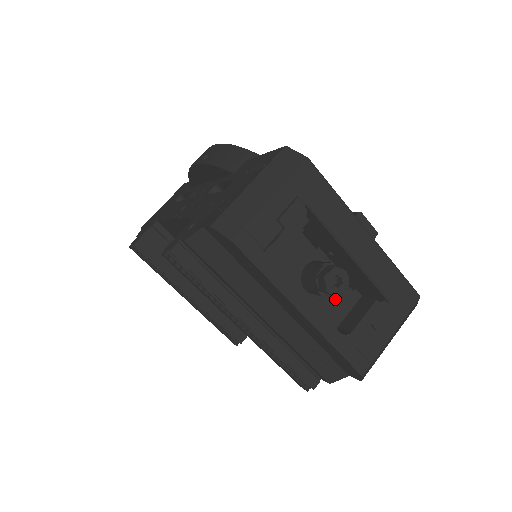
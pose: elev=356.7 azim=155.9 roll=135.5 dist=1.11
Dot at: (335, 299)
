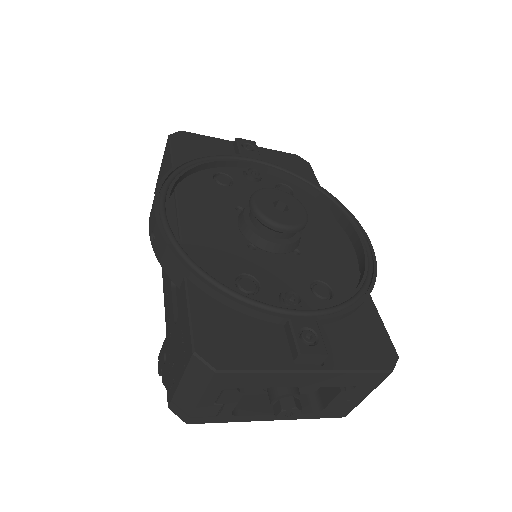
Dot at: occluded
